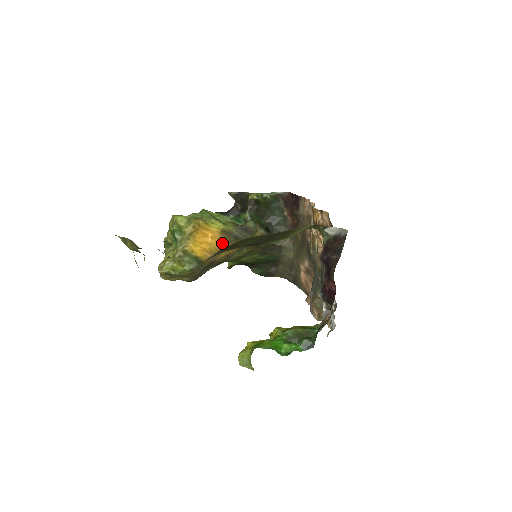
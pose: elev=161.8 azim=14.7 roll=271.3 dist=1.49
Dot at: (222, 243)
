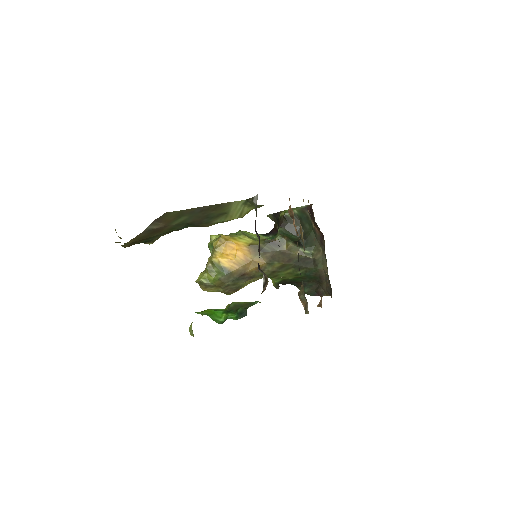
Dot at: (250, 256)
